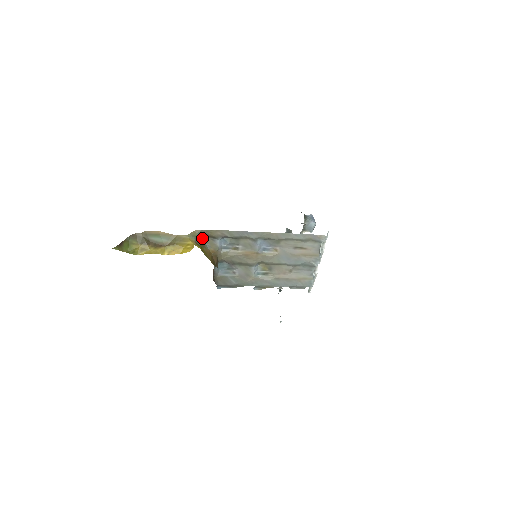
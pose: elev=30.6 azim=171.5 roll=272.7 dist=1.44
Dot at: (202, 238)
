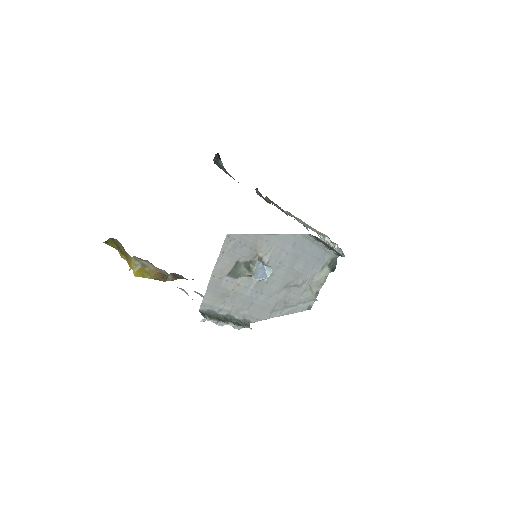
Dot at: (145, 260)
